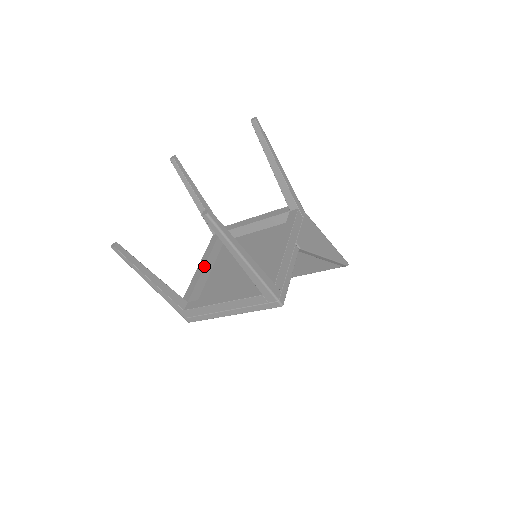
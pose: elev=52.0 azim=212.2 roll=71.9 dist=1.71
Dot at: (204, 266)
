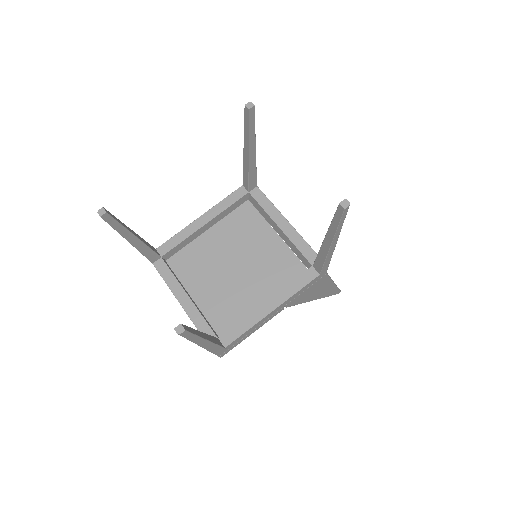
Dot at: (204, 225)
